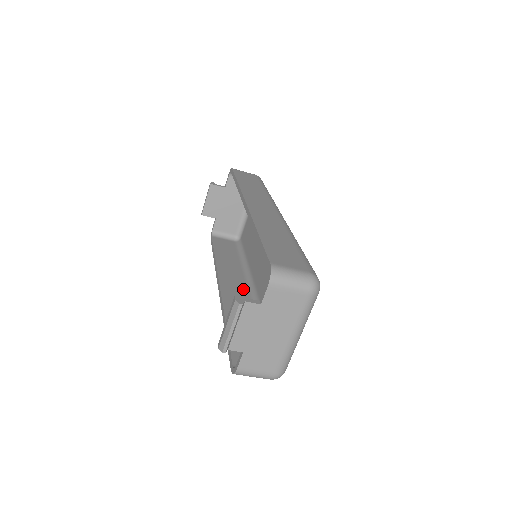
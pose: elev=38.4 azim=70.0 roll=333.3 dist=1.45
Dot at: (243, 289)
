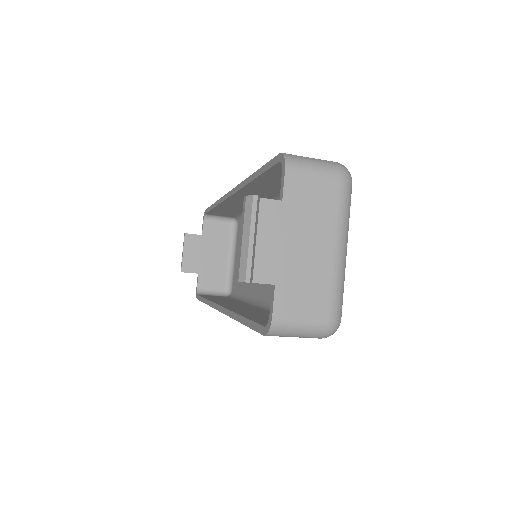
Dot at: (250, 307)
